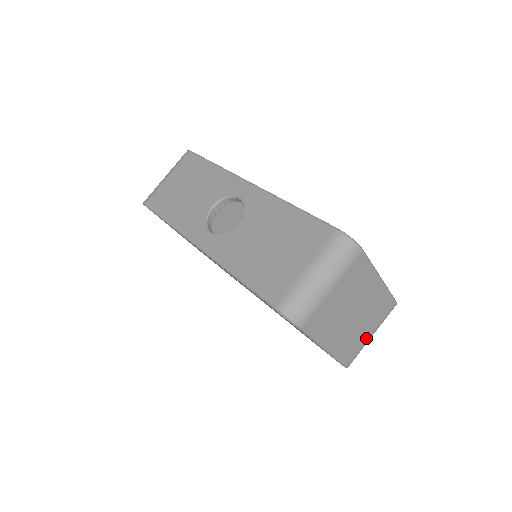
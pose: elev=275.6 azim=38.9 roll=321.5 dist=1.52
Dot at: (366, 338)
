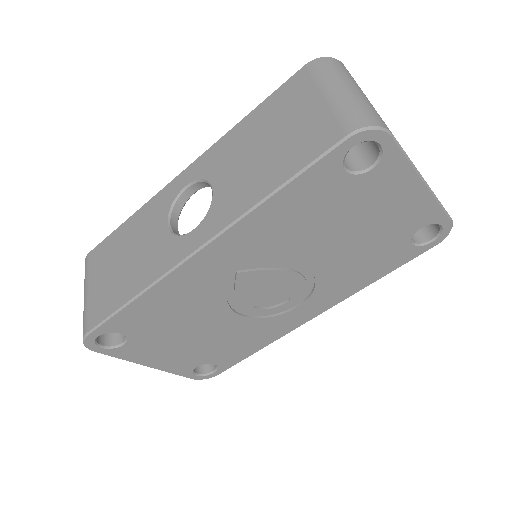
Dot at: occluded
